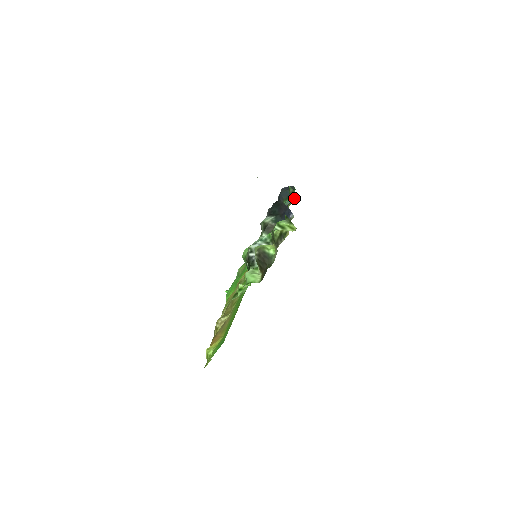
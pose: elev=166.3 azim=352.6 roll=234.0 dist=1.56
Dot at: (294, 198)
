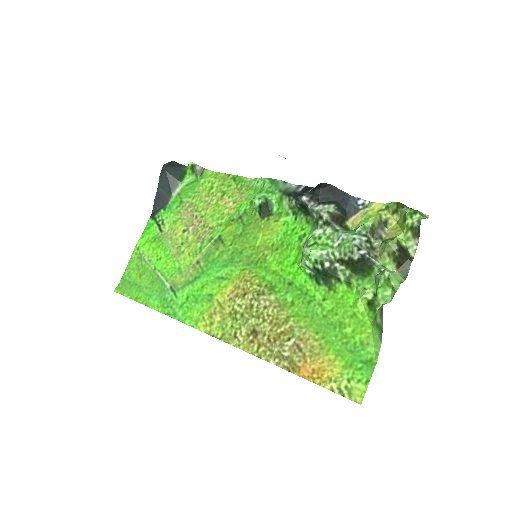
Dot at: (251, 179)
